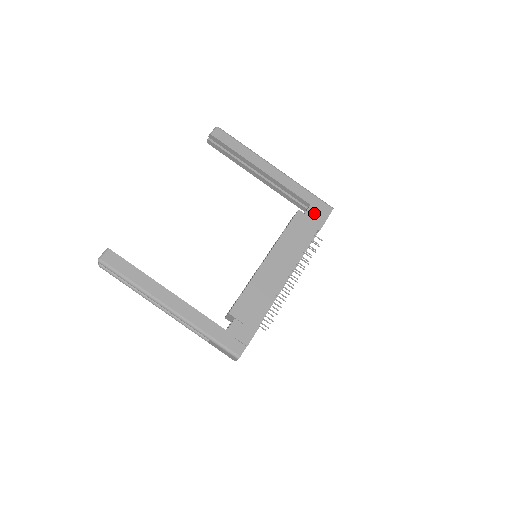
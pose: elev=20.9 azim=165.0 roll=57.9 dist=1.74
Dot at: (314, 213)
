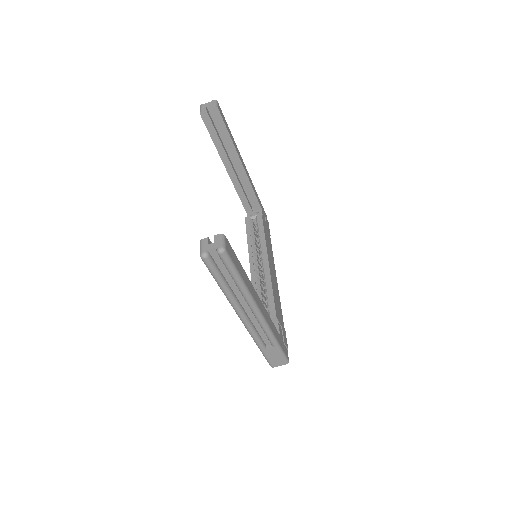
Dot at: (265, 218)
